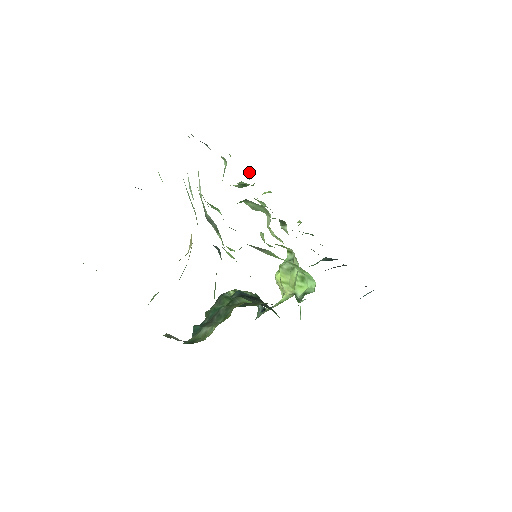
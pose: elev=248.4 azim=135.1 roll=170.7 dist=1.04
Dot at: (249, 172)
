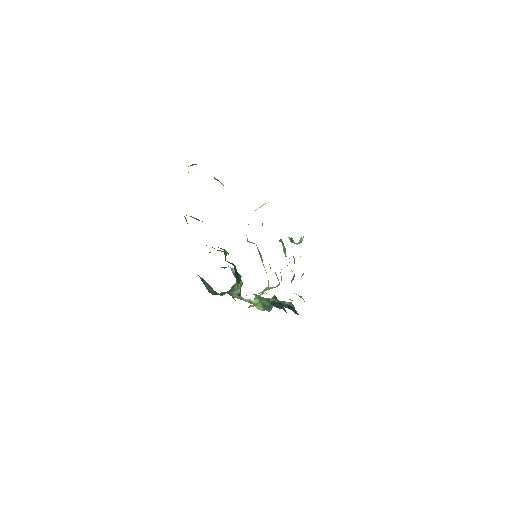
Dot at: (302, 239)
